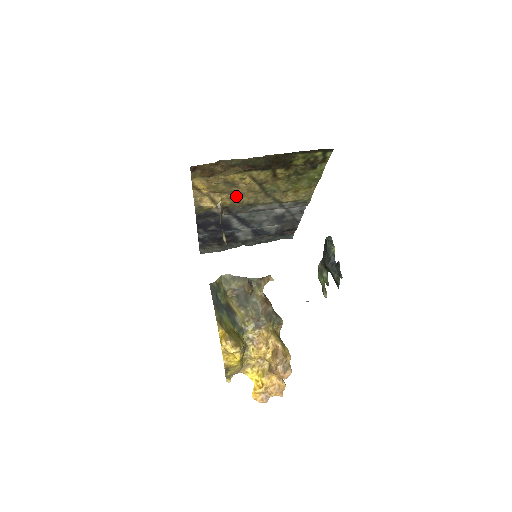
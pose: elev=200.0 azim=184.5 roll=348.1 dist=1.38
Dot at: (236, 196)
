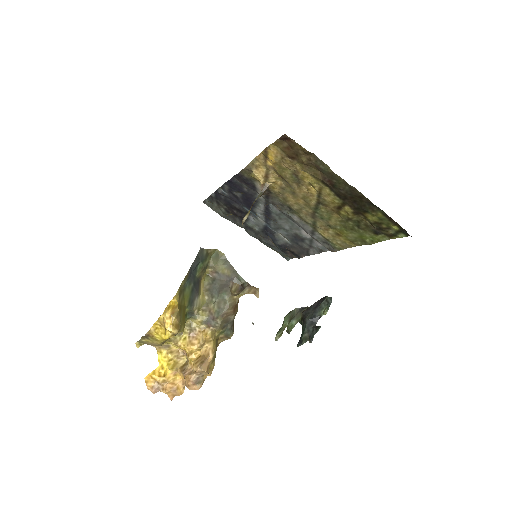
Dot at: (288, 191)
